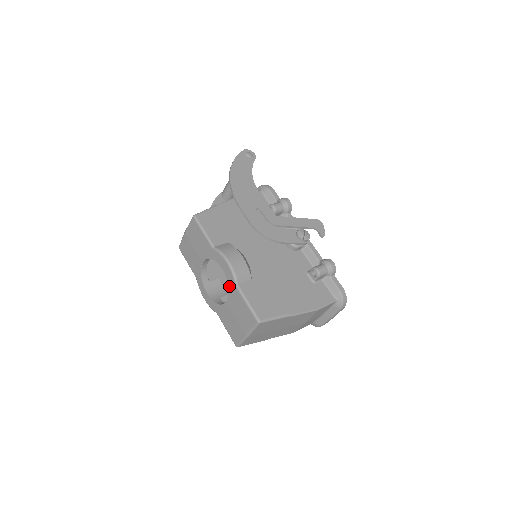
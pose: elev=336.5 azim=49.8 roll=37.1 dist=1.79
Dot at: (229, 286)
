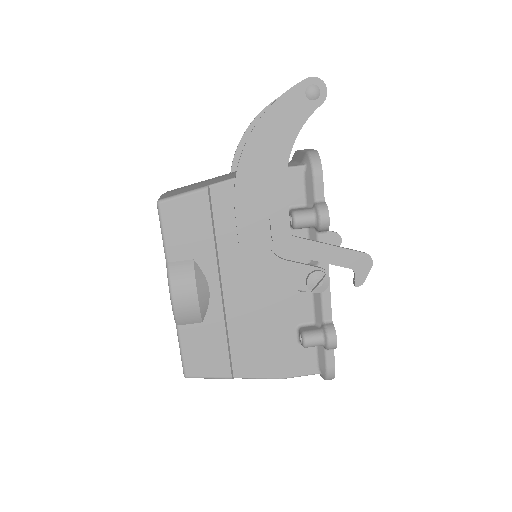
Dot at: occluded
